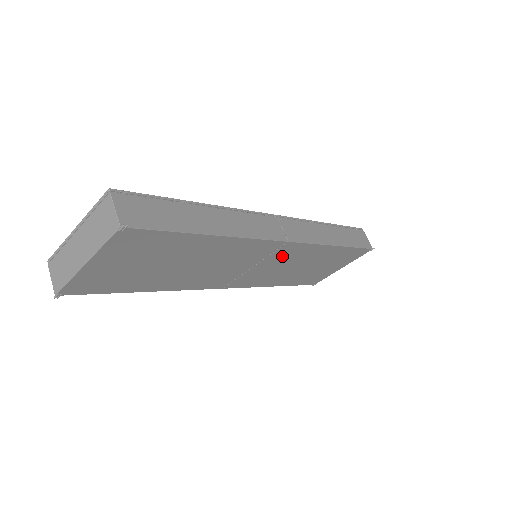
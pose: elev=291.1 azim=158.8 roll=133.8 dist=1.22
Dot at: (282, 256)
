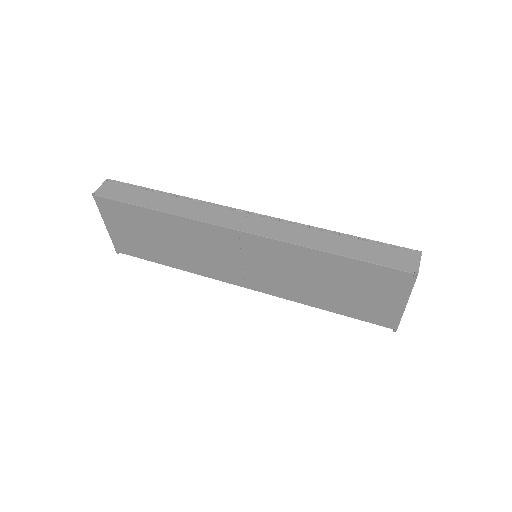
Dot at: (260, 253)
